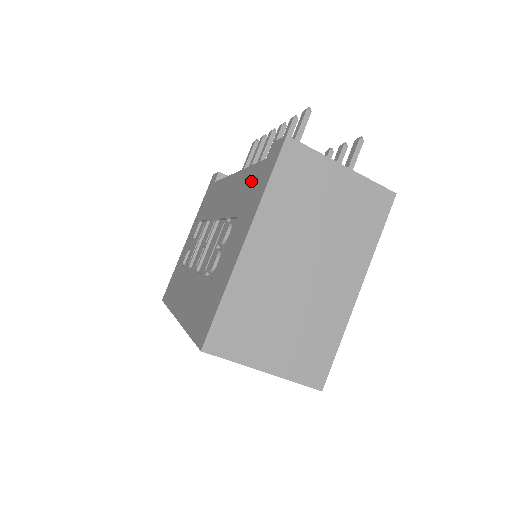
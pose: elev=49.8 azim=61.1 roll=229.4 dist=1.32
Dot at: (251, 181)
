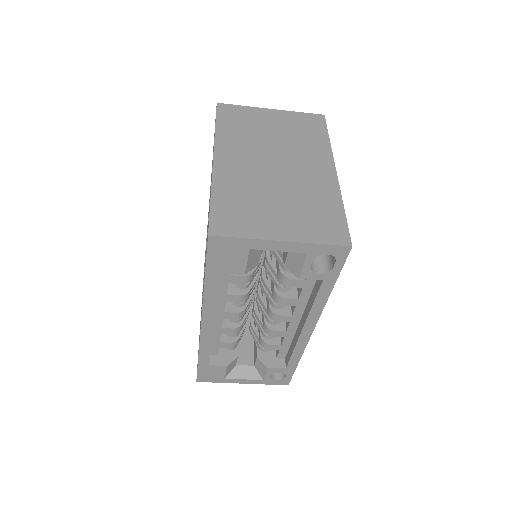
Dot at: occluded
